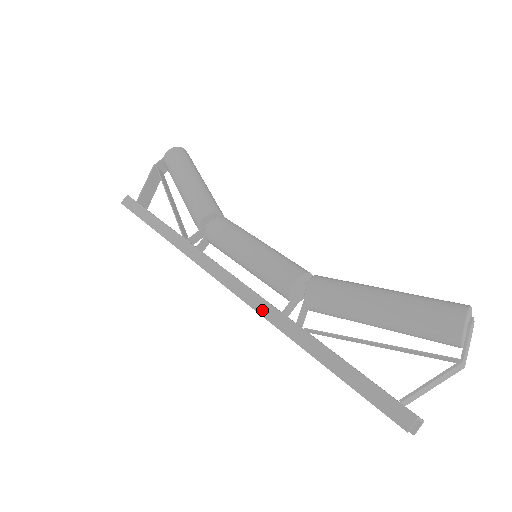
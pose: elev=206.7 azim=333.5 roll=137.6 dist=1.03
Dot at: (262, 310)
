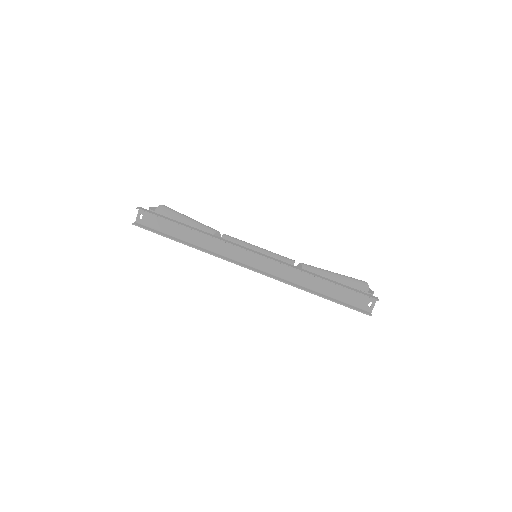
Dot at: (287, 264)
